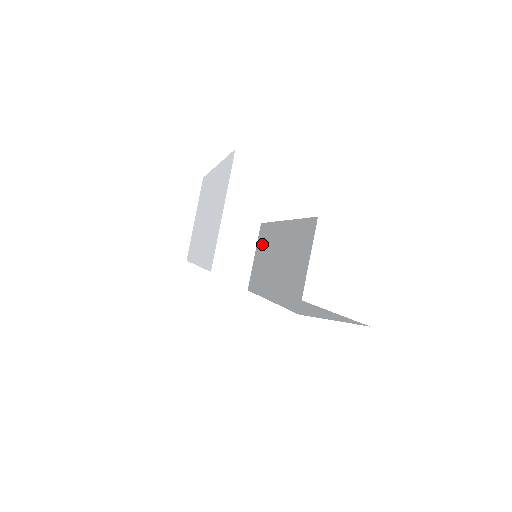
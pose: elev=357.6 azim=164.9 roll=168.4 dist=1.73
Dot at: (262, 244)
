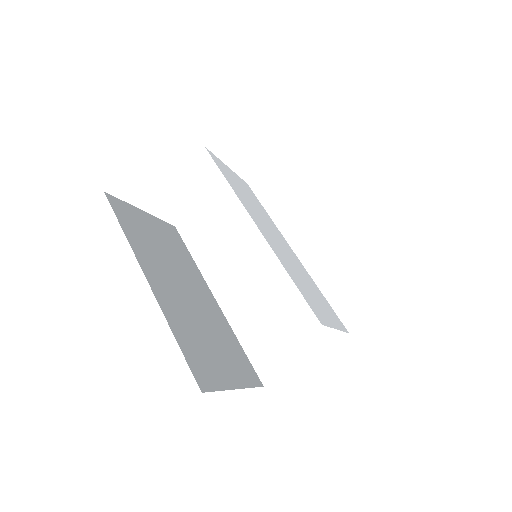
Dot at: occluded
